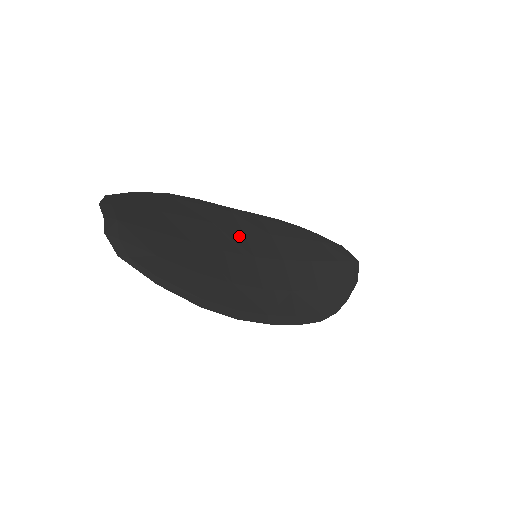
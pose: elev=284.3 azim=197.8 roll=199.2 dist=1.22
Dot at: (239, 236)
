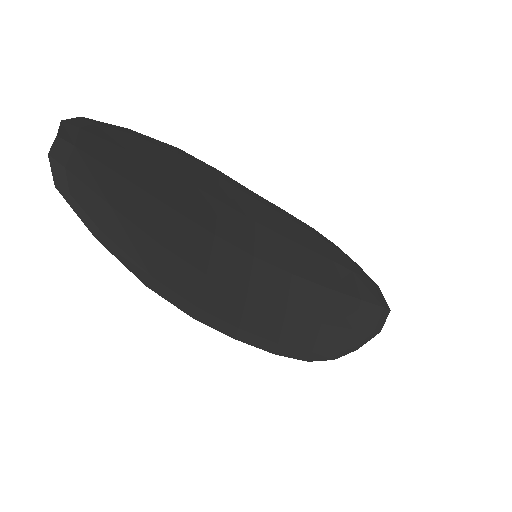
Dot at: (247, 226)
